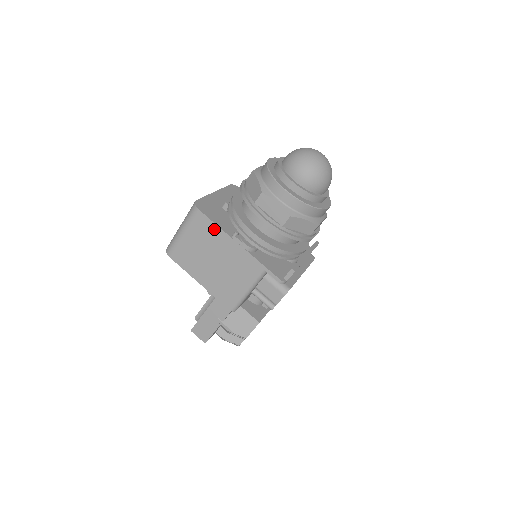
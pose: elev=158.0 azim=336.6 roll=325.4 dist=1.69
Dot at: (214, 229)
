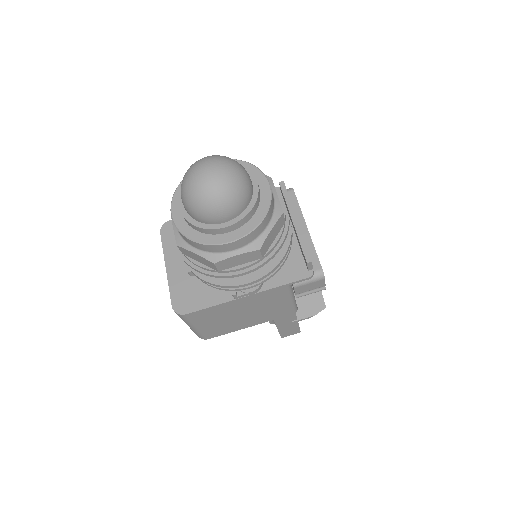
Dot at: (215, 309)
